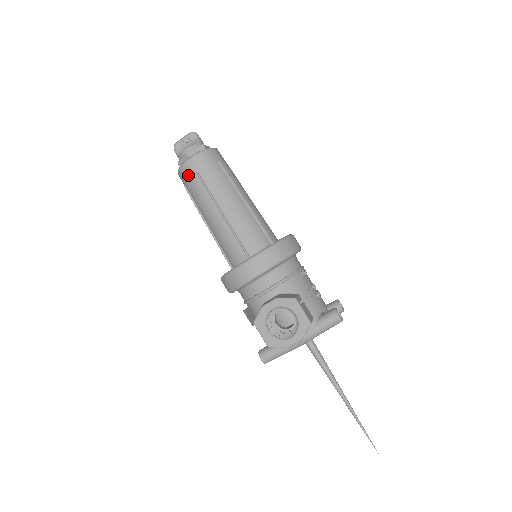
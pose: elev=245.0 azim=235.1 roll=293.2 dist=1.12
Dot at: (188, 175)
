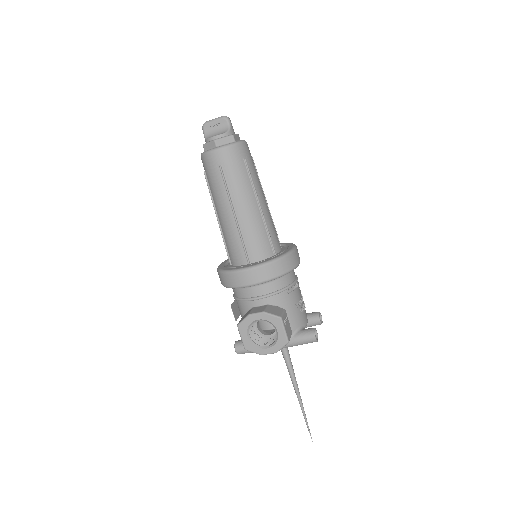
Dot at: (210, 165)
